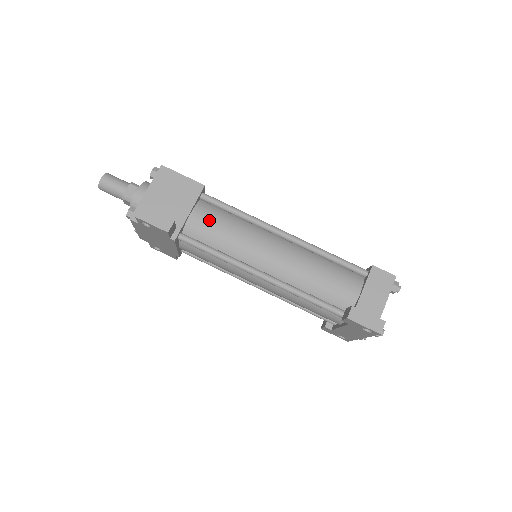
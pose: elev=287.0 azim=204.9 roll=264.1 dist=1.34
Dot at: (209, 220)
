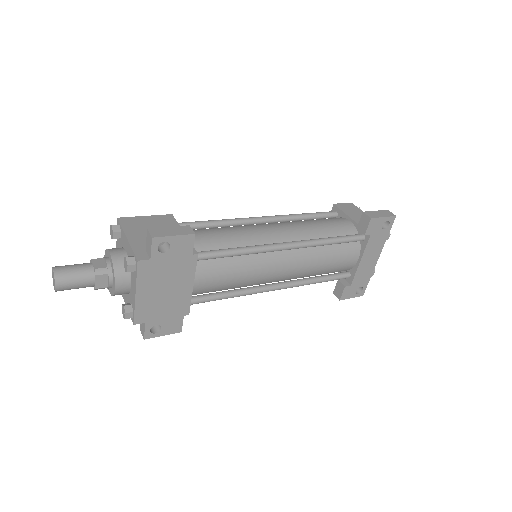
Dot at: (204, 233)
